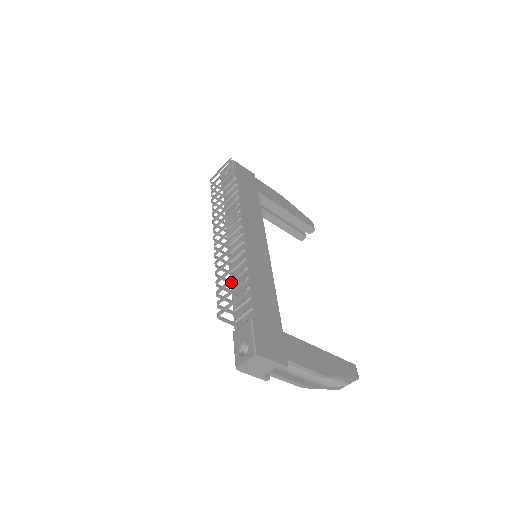
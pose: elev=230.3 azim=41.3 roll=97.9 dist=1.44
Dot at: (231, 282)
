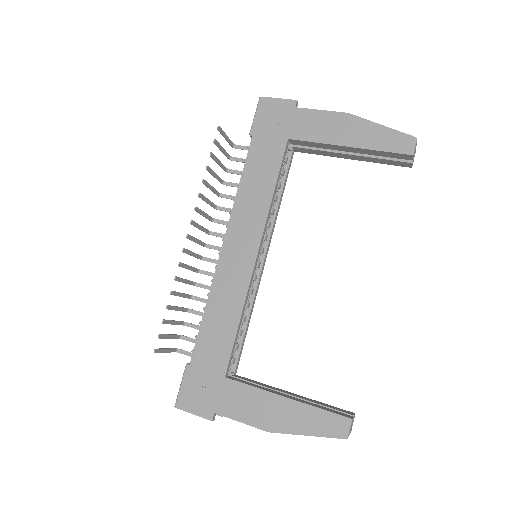
Dot at: occluded
